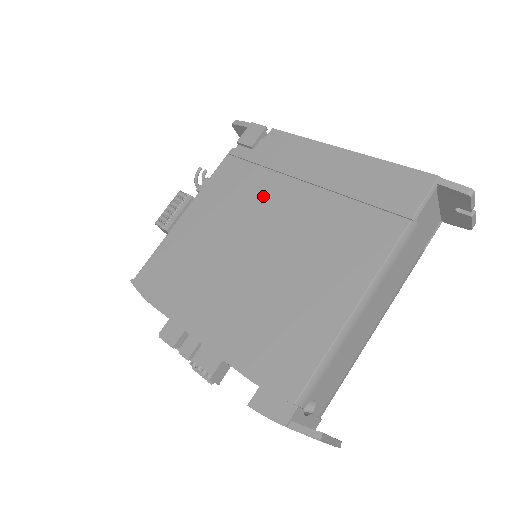
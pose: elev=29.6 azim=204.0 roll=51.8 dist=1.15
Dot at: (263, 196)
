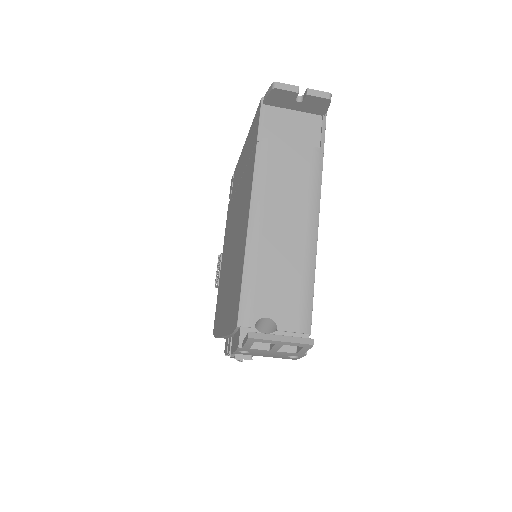
Dot at: (232, 215)
